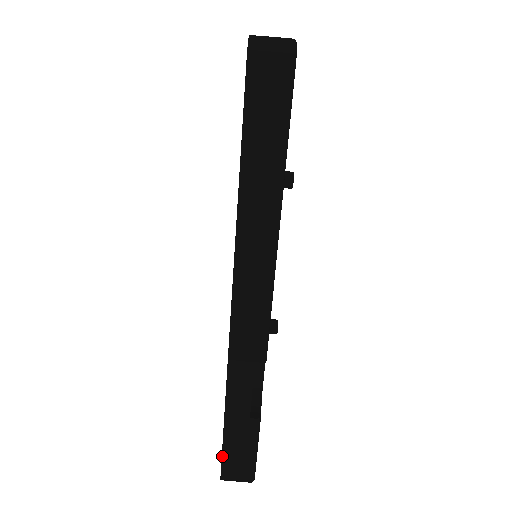
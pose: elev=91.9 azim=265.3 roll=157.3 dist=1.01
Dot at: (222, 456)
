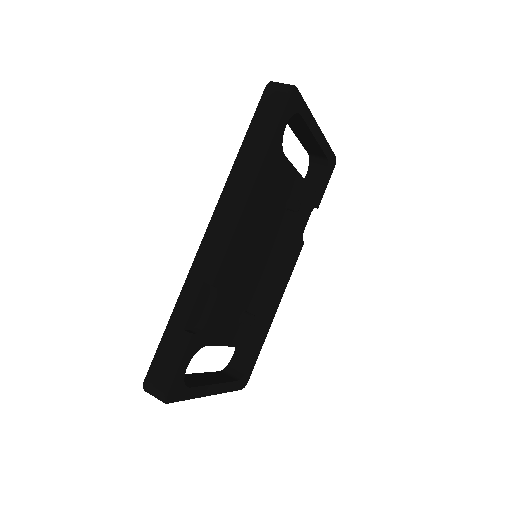
Dot at: (153, 360)
